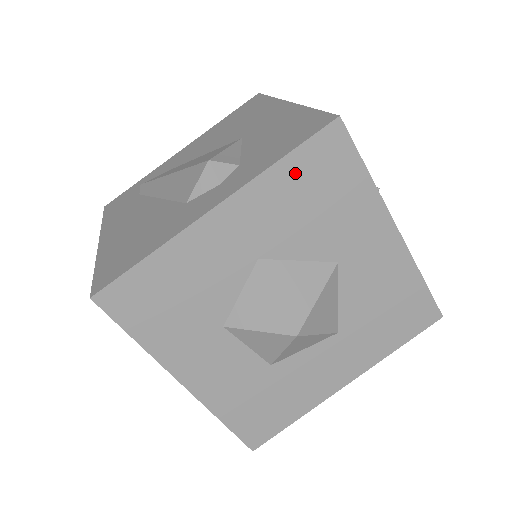
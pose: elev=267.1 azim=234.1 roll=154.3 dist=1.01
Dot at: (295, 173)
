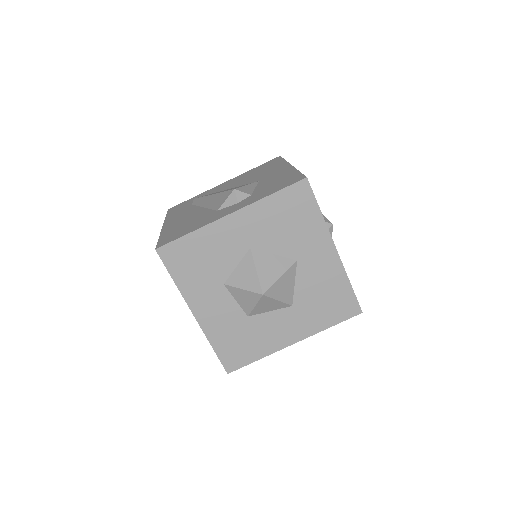
Dot at: (278, 203)
